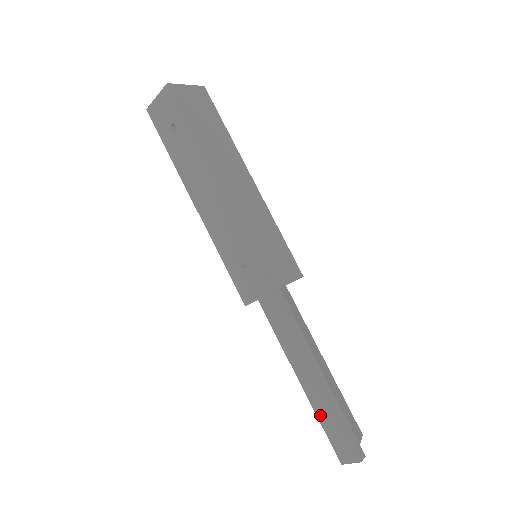
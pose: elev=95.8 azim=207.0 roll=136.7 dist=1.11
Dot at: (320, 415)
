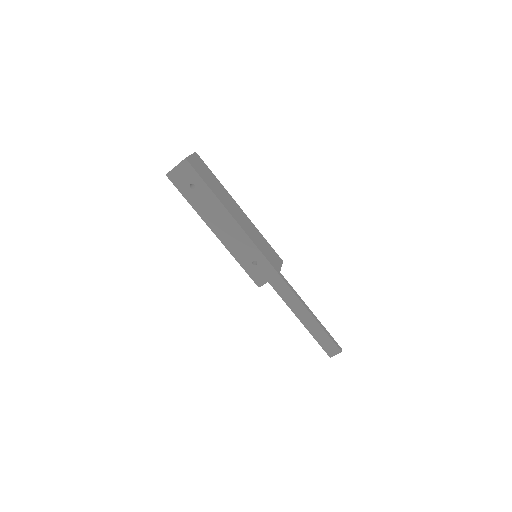
Dot at: (315, 336)
